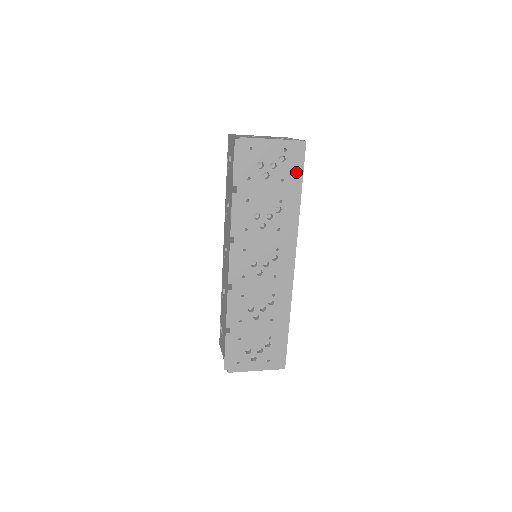
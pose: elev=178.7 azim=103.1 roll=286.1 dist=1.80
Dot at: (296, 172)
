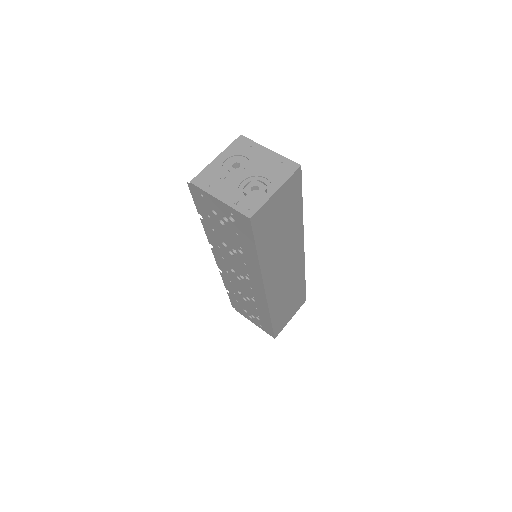
Dot at: (248, 236)
